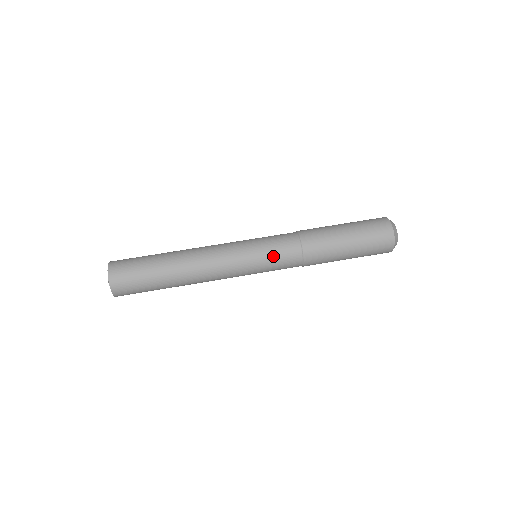
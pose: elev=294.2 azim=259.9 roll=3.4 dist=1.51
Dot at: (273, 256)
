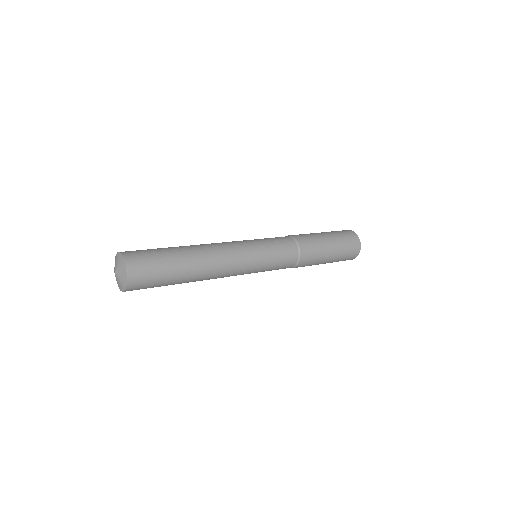
Dot at: (275, 246)
